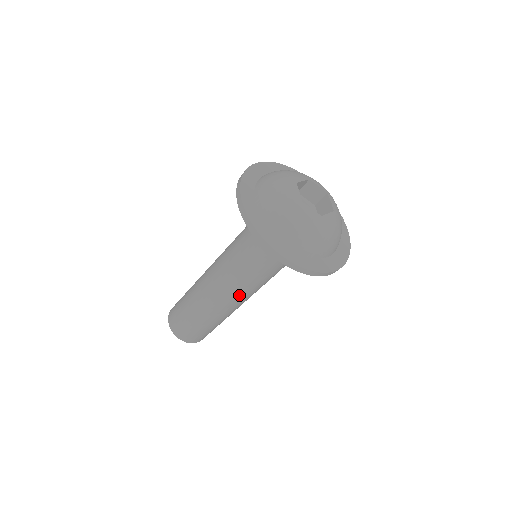
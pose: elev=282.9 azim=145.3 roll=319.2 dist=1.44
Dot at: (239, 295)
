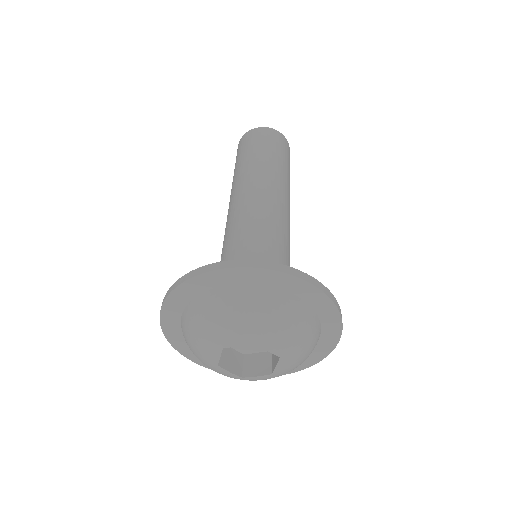
Dot at: occluded
